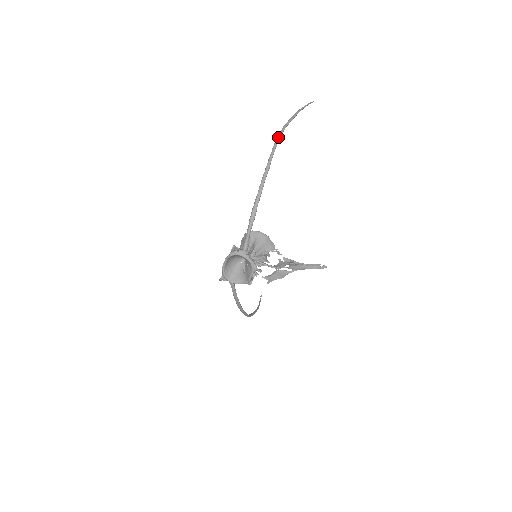
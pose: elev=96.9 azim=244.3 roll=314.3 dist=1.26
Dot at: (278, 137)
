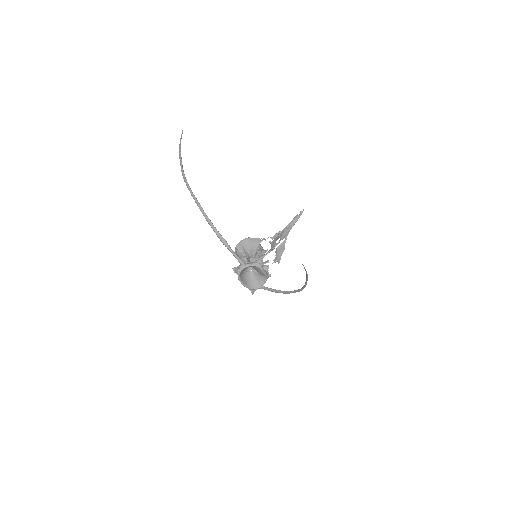
Dot at: (184, 180)
